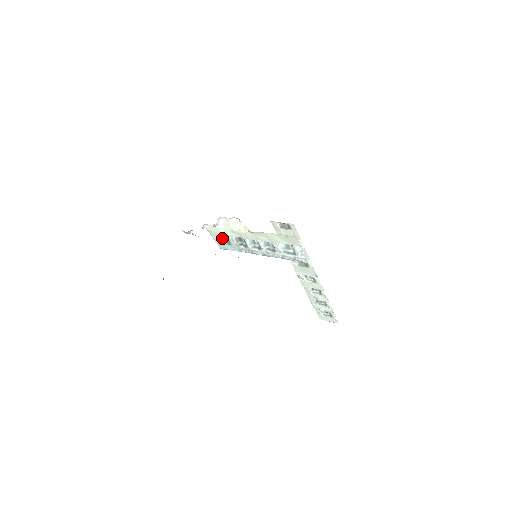
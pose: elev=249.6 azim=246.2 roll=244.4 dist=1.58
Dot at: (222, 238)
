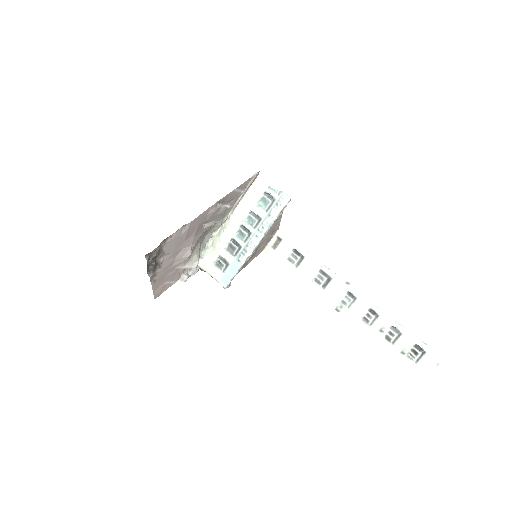
Dot at: (220, 268)
